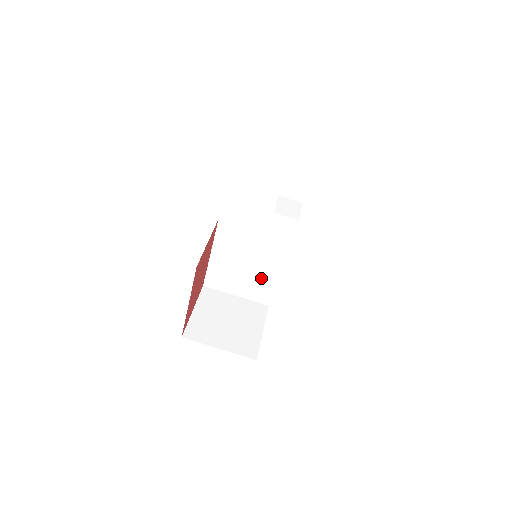
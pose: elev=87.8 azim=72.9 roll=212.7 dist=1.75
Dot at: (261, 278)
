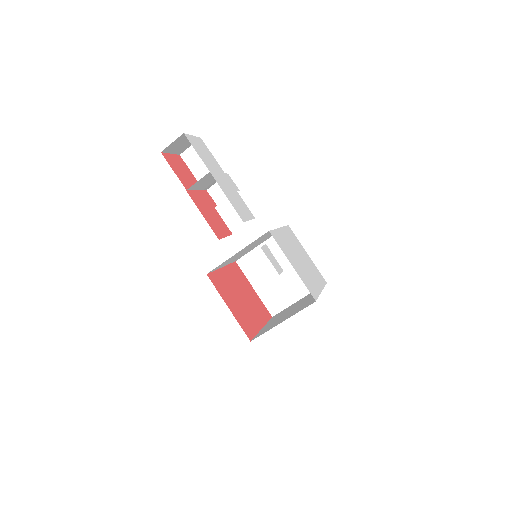
Dot at: occluded
